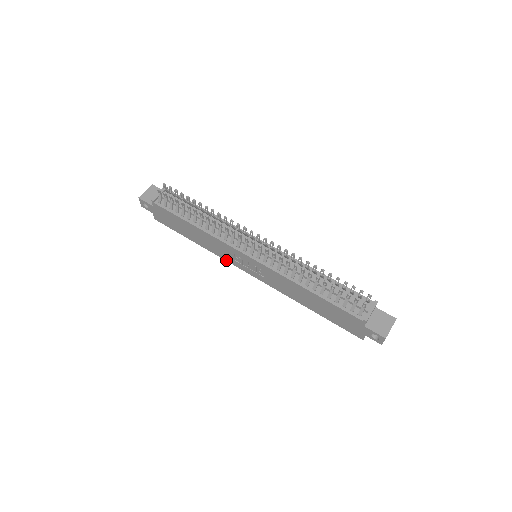
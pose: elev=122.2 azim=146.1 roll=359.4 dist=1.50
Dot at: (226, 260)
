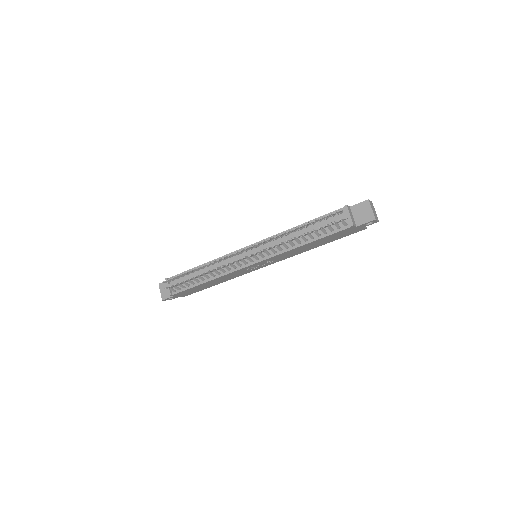
Dot at: occluded
